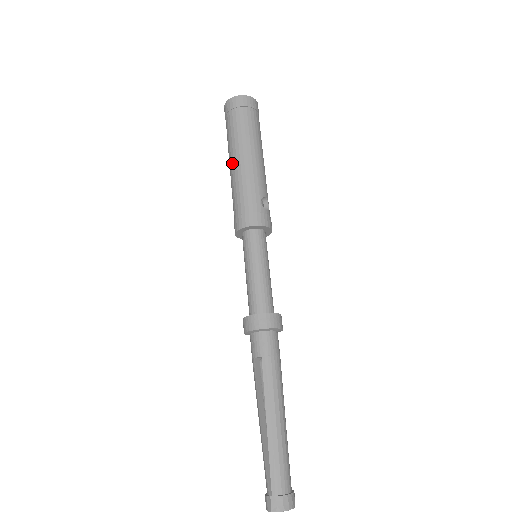
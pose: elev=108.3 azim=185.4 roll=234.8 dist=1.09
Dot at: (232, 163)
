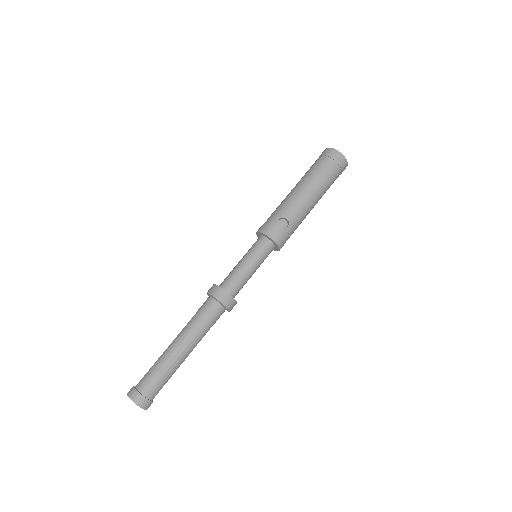
Dot at: occluded
